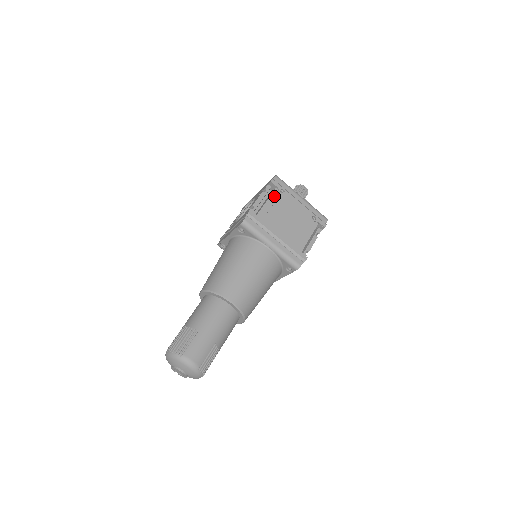
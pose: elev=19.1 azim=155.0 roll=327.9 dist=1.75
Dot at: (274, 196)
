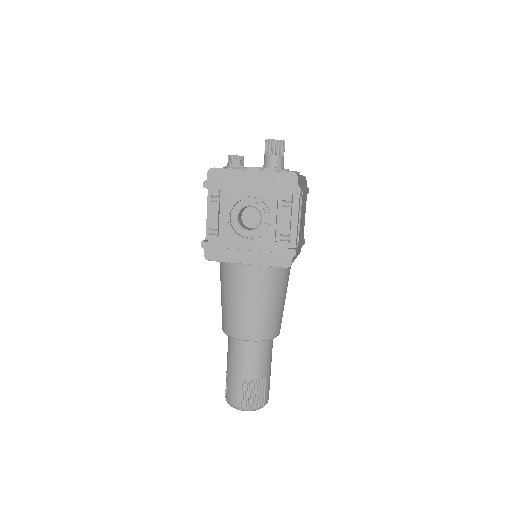
Dot at: (299, 207)
